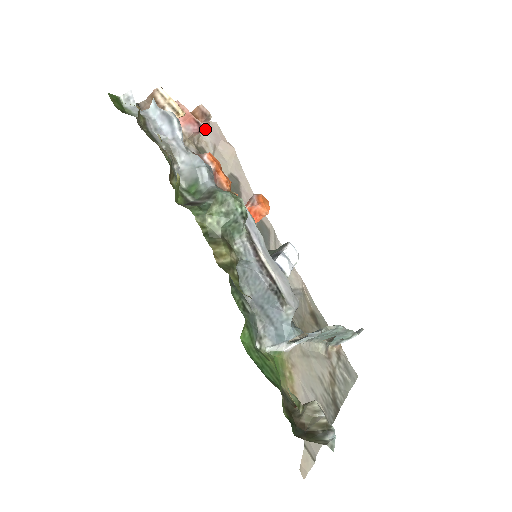
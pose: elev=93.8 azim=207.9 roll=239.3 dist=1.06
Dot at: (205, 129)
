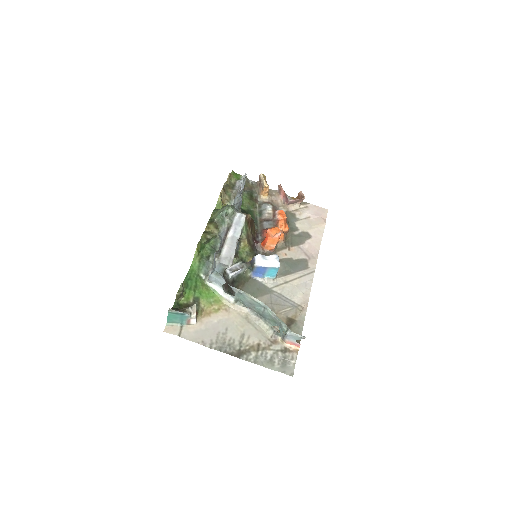
Dot at: (288, 200)
